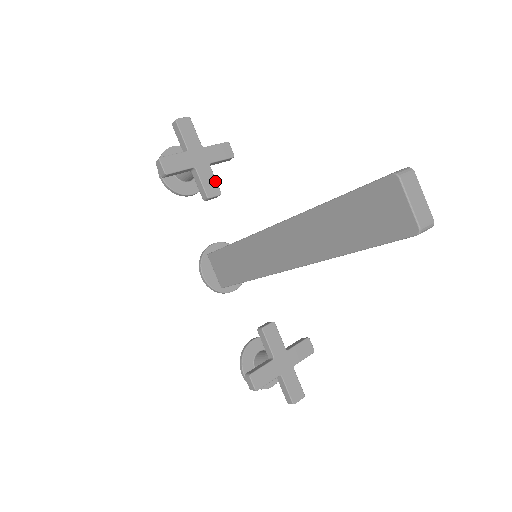
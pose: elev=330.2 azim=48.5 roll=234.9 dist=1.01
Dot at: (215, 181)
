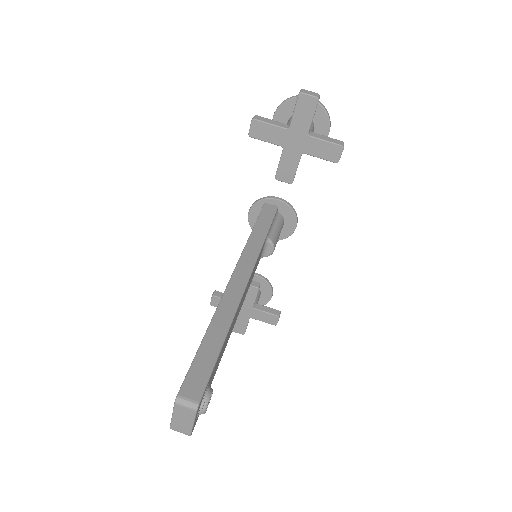
Dot at: (295, 170)
